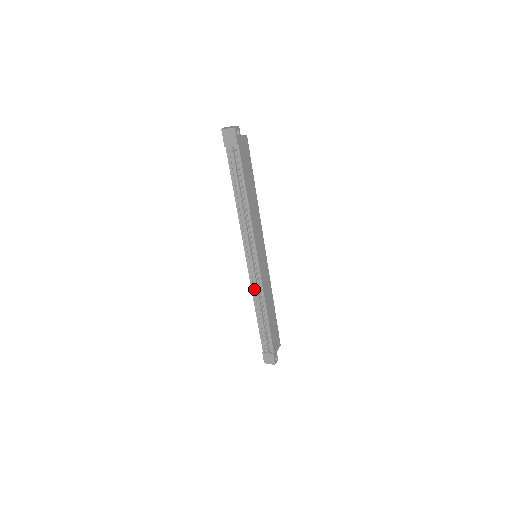
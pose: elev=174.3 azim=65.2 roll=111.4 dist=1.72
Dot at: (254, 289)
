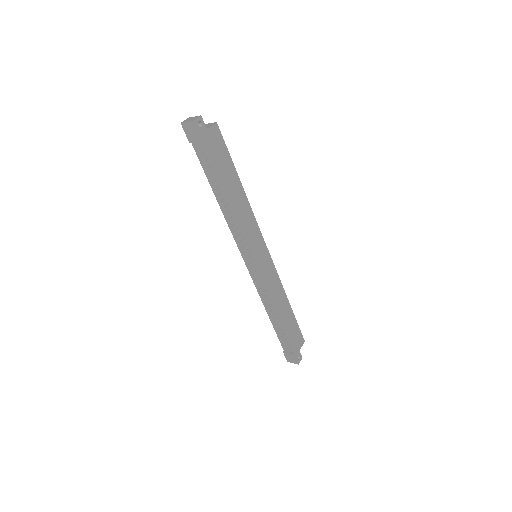
Dot at: (260, 291)
